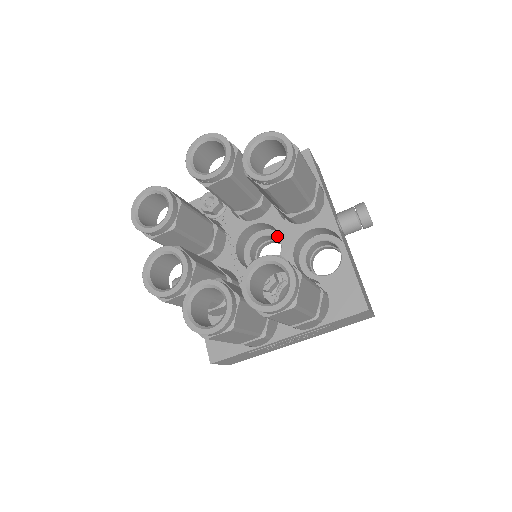
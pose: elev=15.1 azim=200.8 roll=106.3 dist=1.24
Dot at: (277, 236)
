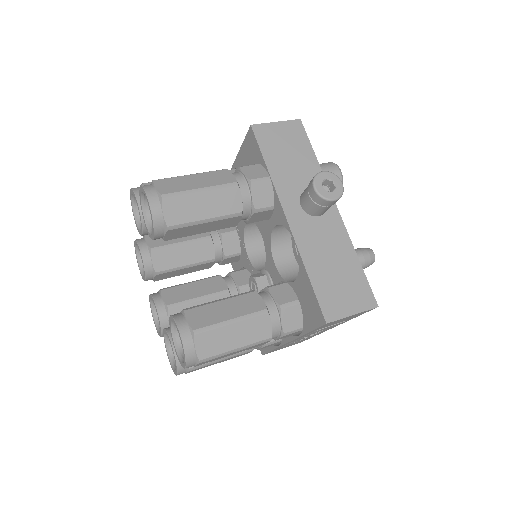
Dot at: occluded
